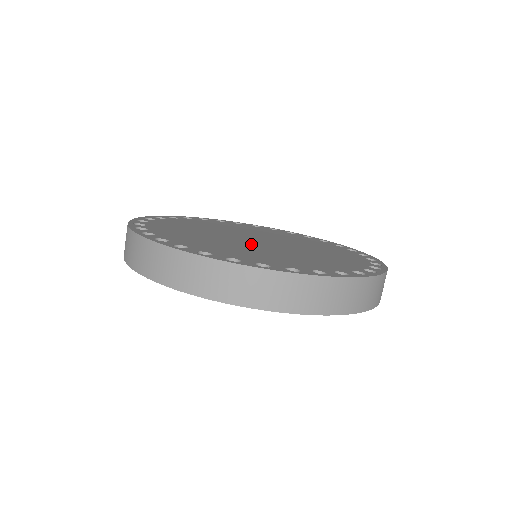
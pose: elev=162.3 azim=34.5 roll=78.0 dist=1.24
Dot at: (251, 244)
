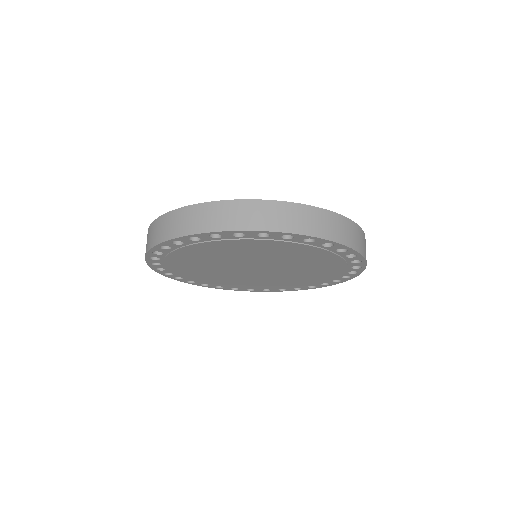
Dot at: occluded
